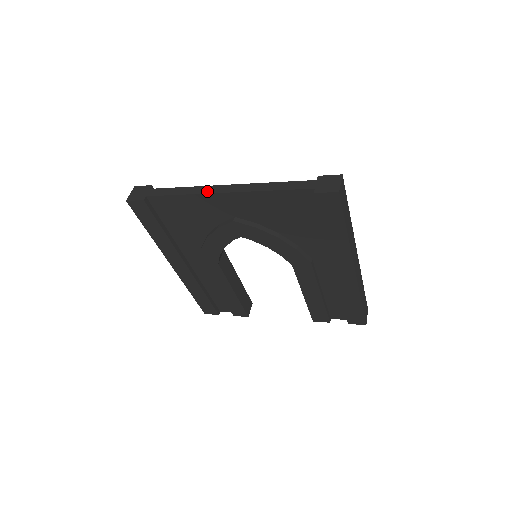
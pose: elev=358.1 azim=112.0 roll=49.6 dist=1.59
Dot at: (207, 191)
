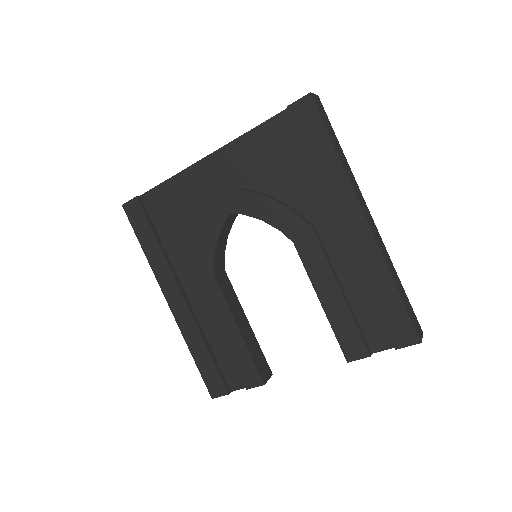
Dot at: (194, 164)
